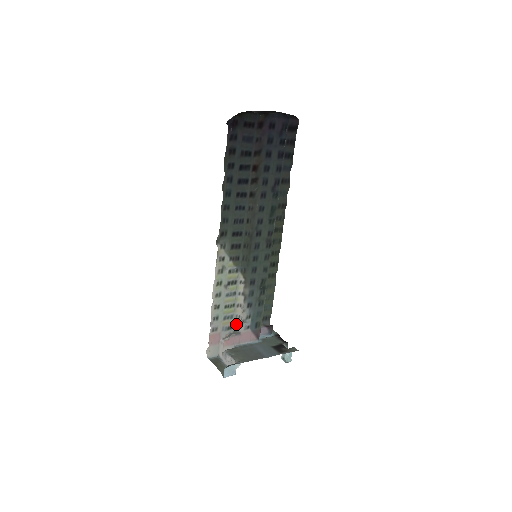
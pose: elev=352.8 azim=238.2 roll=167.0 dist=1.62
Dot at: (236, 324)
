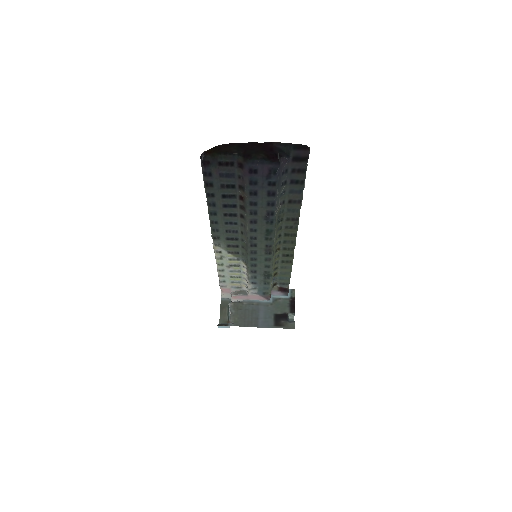
Dot at: (245, 287)
